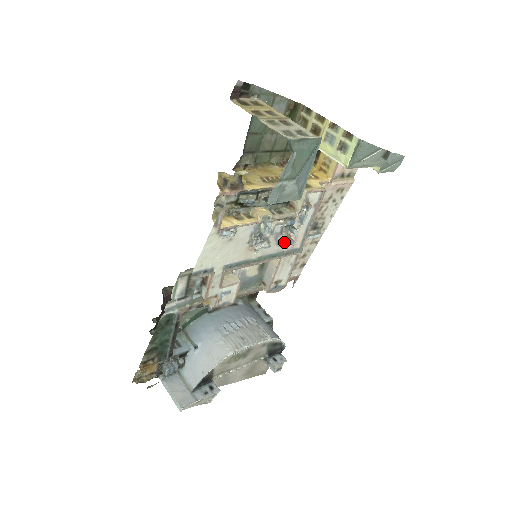
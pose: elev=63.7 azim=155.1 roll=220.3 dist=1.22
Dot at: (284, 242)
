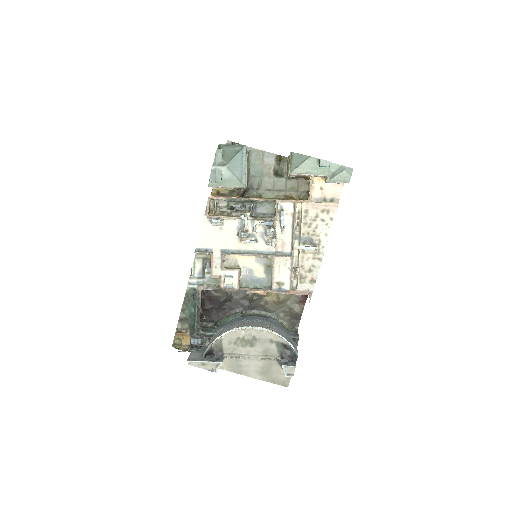
Dot at: (268, 239)
